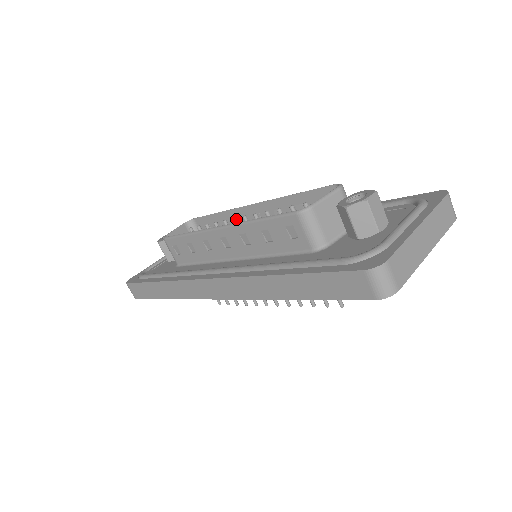
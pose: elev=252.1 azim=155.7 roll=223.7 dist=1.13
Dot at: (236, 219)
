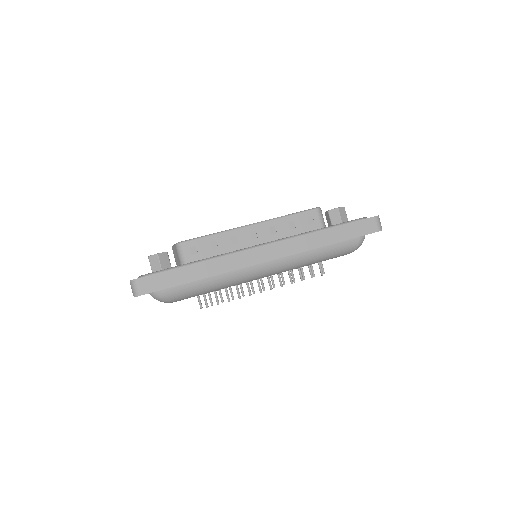
Dot at: occluded
